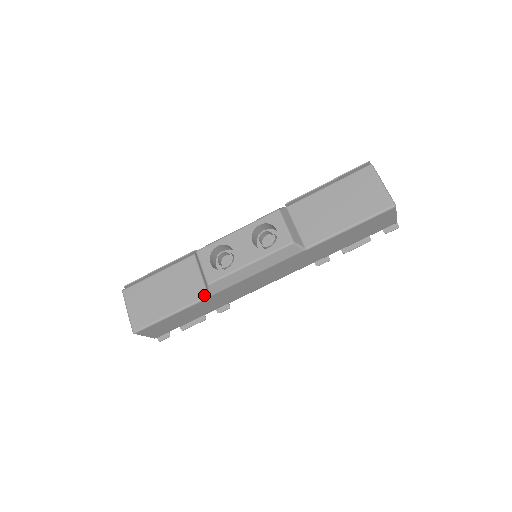
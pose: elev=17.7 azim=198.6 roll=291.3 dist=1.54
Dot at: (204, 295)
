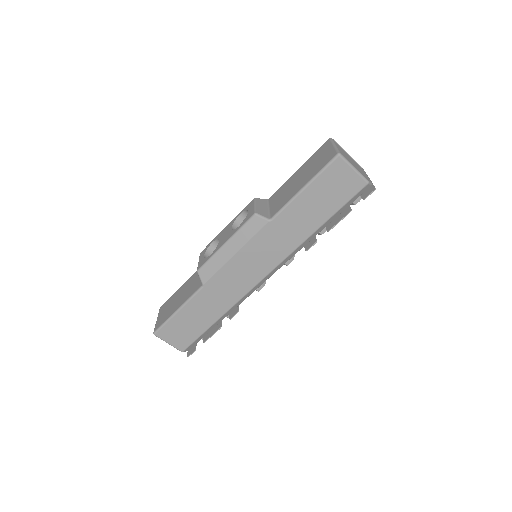
Dot at: (200, 286)
